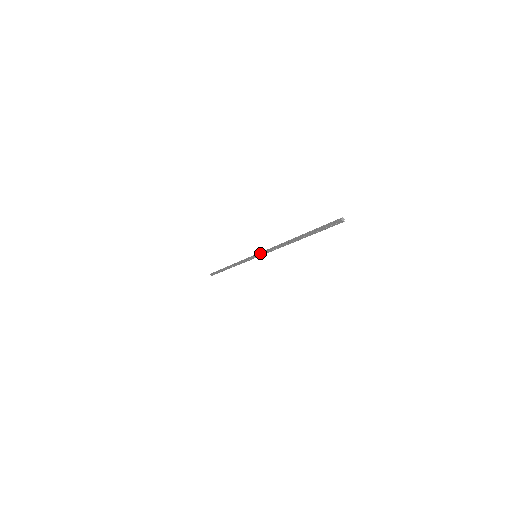
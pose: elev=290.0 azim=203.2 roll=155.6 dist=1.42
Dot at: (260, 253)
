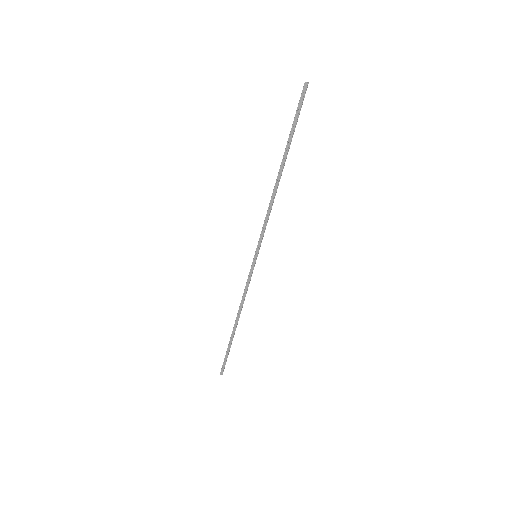
Dot at: (258, 241)
